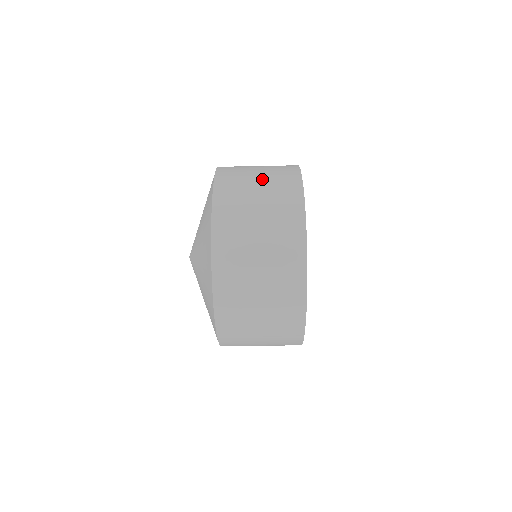
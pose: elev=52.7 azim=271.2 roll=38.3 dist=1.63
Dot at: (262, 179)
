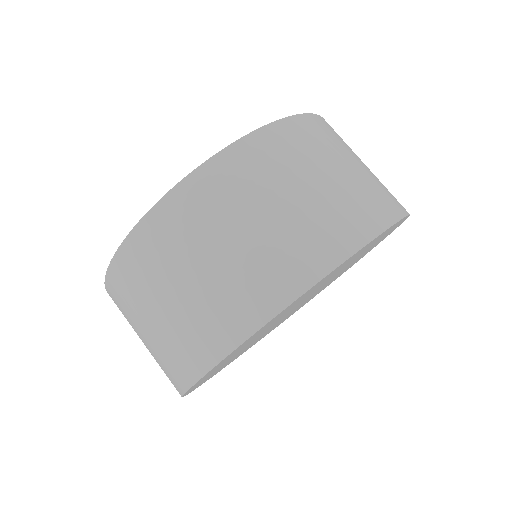
Dot at: (349, 172)
